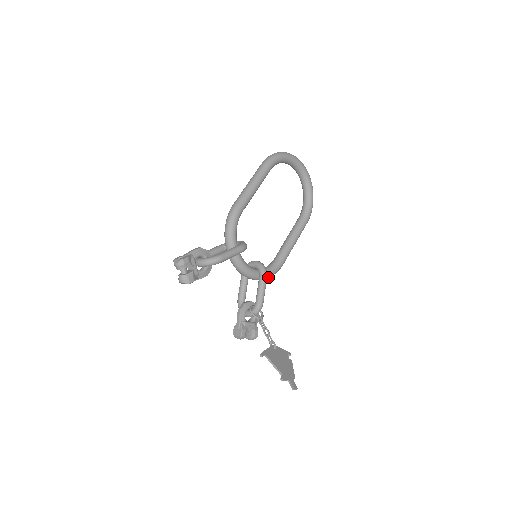
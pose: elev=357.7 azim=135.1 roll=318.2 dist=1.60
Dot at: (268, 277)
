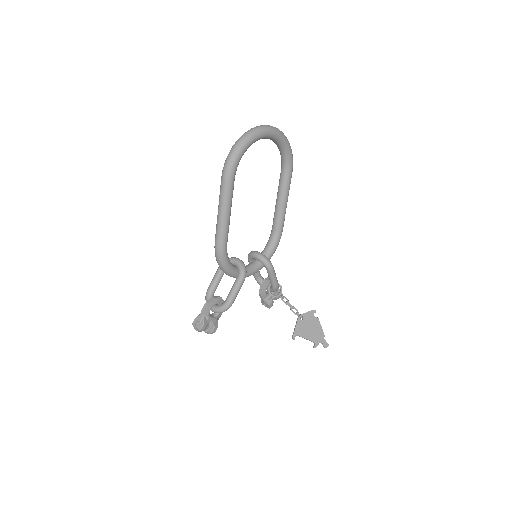
Dot at: (273, 253)
